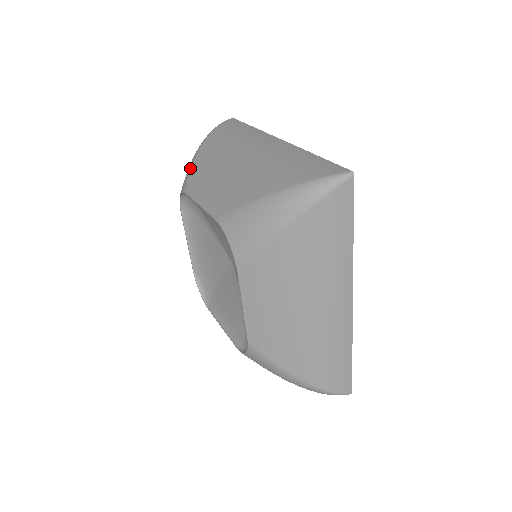
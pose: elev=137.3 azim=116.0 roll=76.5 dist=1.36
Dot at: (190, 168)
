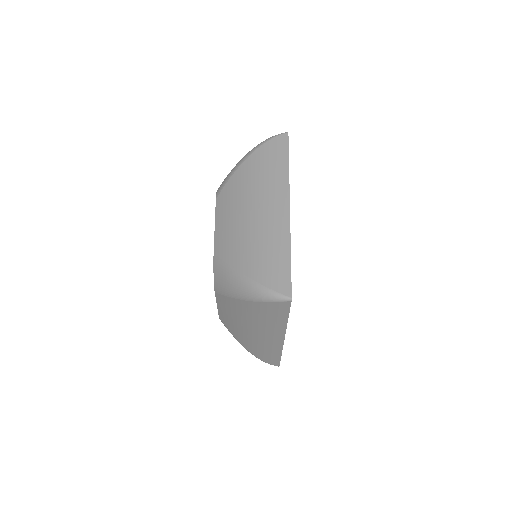
Dot at: (229, 177)
